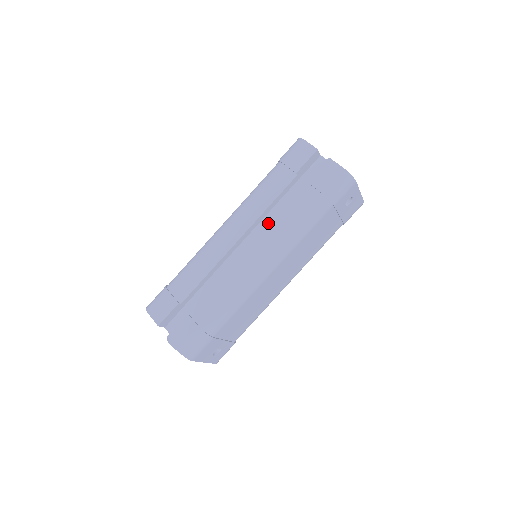
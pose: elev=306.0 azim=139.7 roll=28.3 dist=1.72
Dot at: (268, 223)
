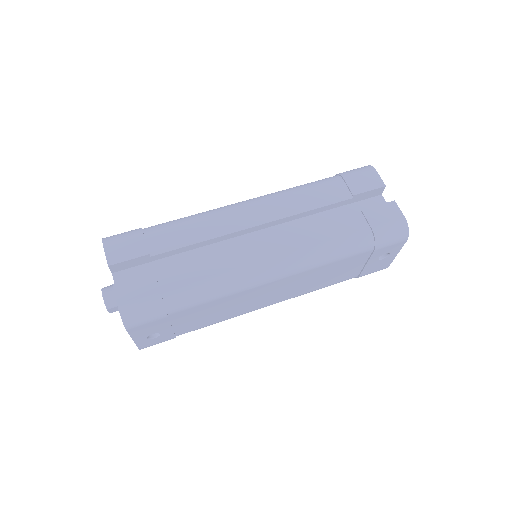
Dot at: (300, 227)
